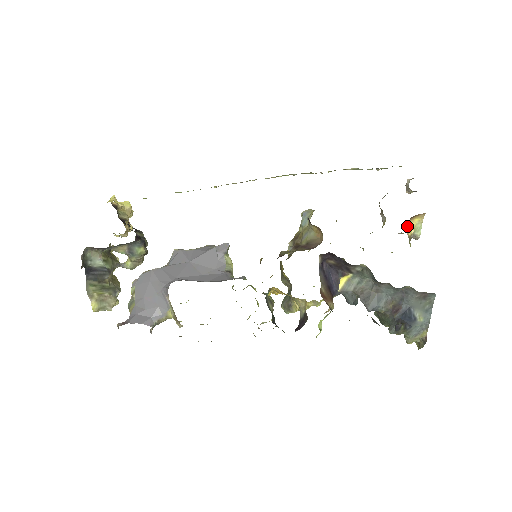
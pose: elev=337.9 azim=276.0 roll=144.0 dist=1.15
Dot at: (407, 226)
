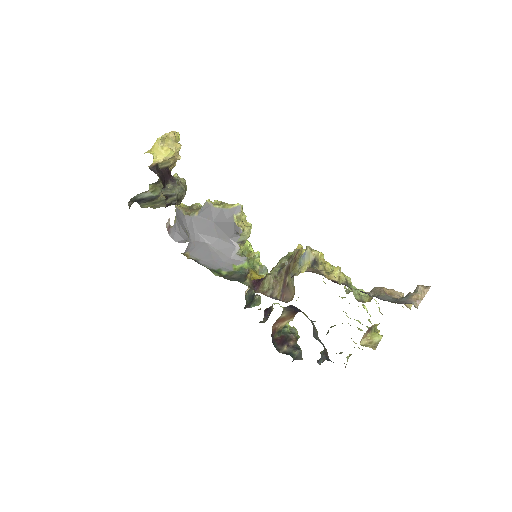
Dot at: (375, 324)
